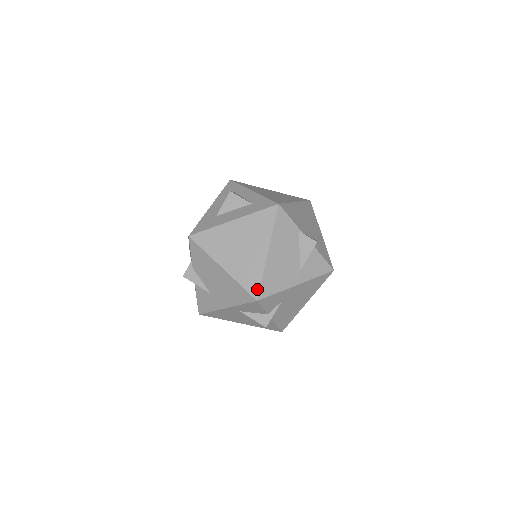
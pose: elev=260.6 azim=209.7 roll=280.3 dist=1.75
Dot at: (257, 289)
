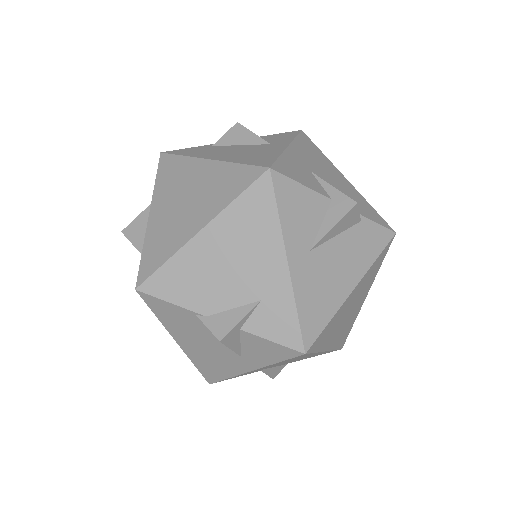
Dot at: (201, 373)
